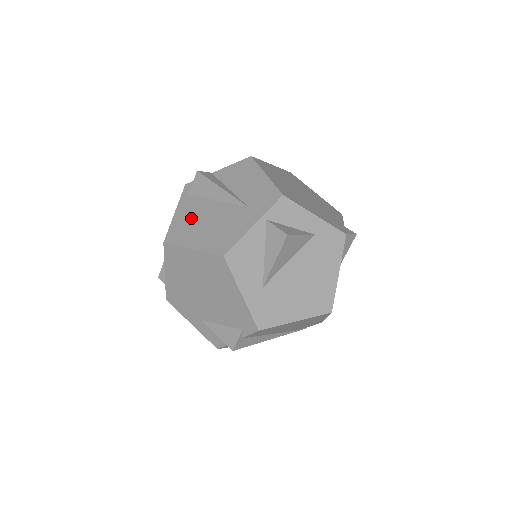
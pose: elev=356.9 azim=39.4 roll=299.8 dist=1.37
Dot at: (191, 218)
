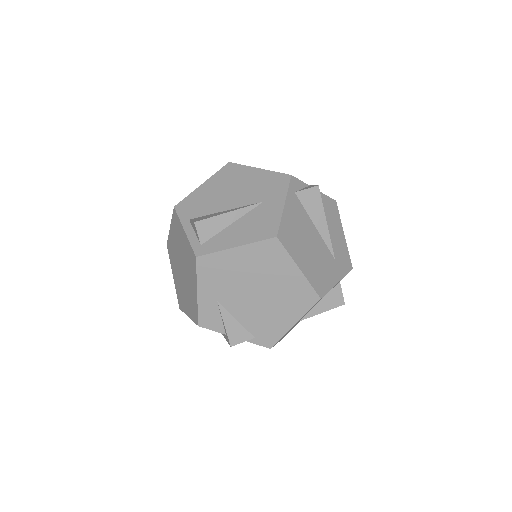
Dot at: (298, 228)
